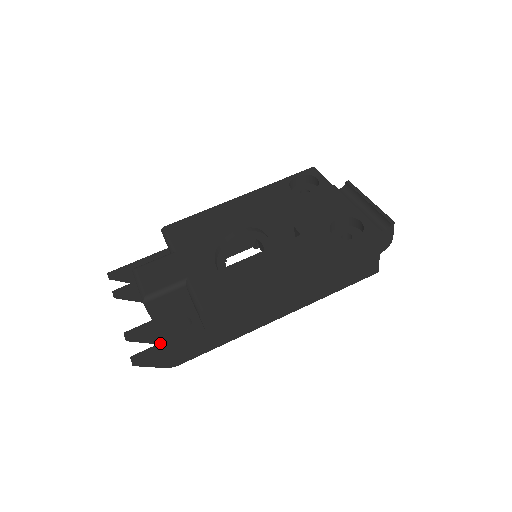
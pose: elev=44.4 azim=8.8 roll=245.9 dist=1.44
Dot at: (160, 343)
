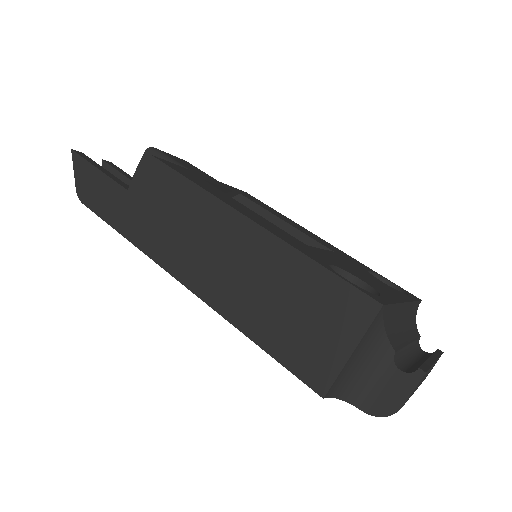
Dot at: occluded
